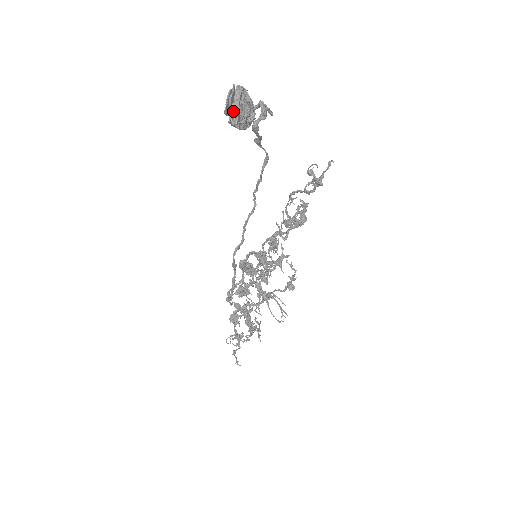
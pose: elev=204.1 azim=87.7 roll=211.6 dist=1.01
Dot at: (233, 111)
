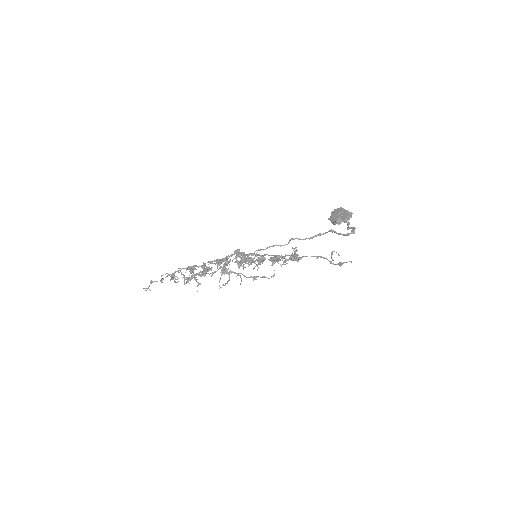
Dot at: (340, 218)
